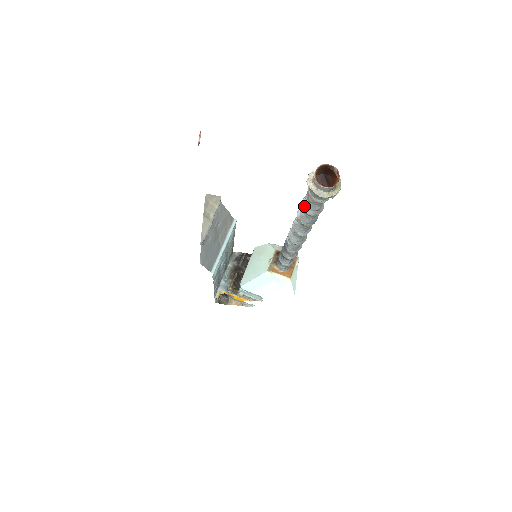
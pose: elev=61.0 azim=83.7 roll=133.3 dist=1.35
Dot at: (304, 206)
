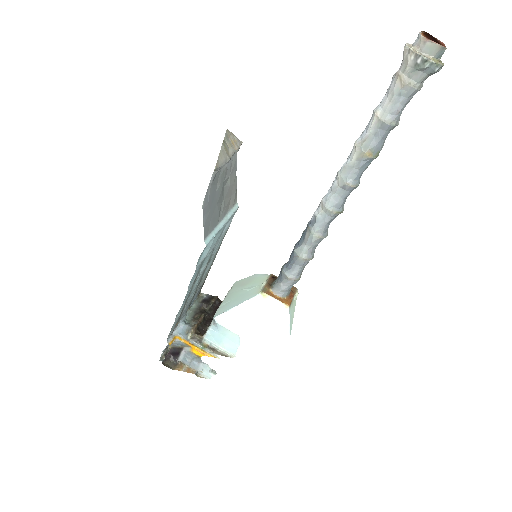
Dot at: (379, 111)
